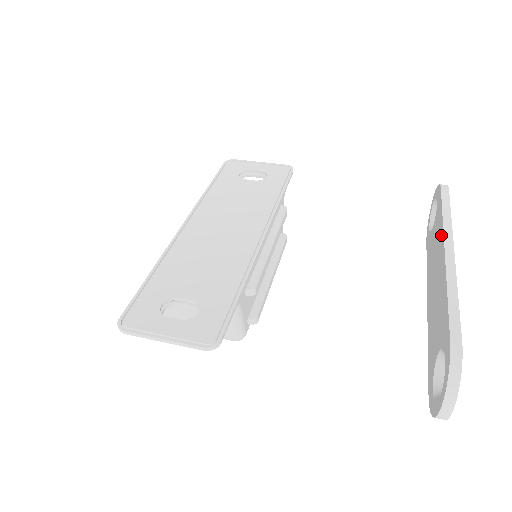
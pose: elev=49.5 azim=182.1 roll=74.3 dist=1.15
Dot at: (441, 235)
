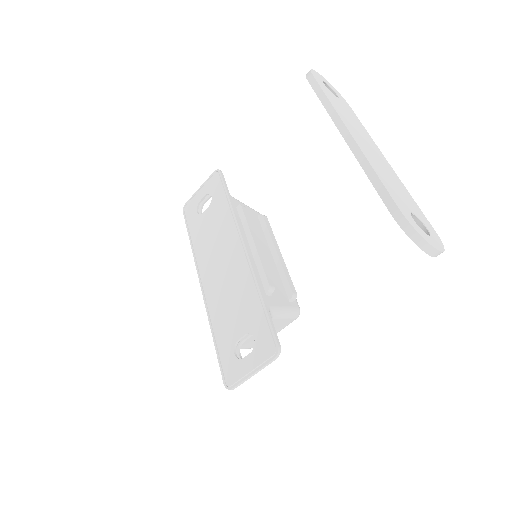
Dot at: occluded
